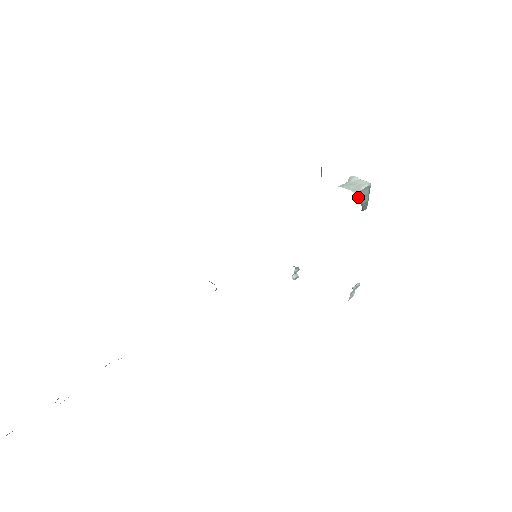
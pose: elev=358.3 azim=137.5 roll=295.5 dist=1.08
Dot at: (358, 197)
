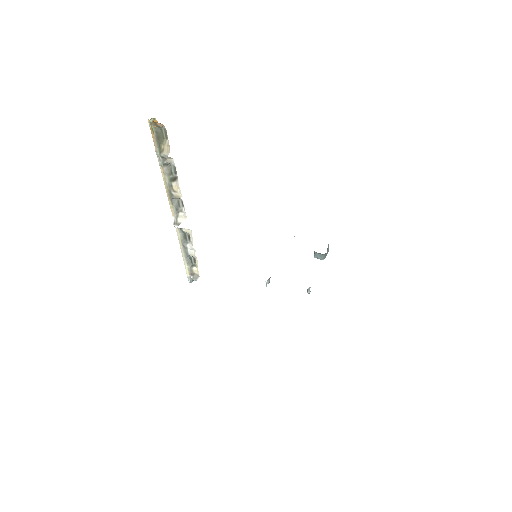
Dot at: occluded
